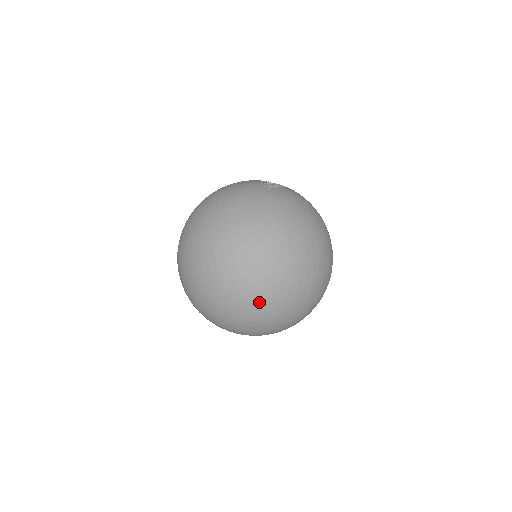
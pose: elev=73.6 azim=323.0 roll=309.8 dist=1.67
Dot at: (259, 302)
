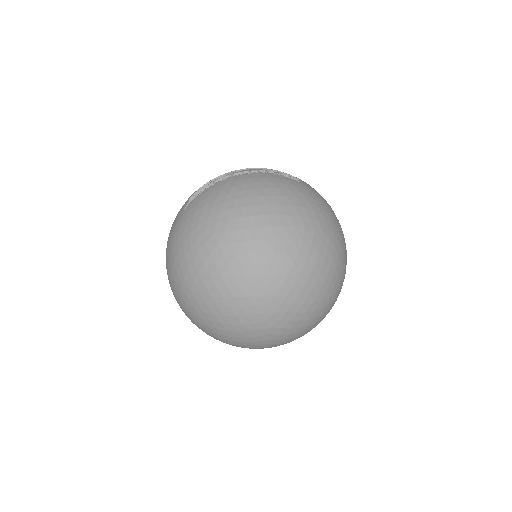
Dot at: (211, 333)
